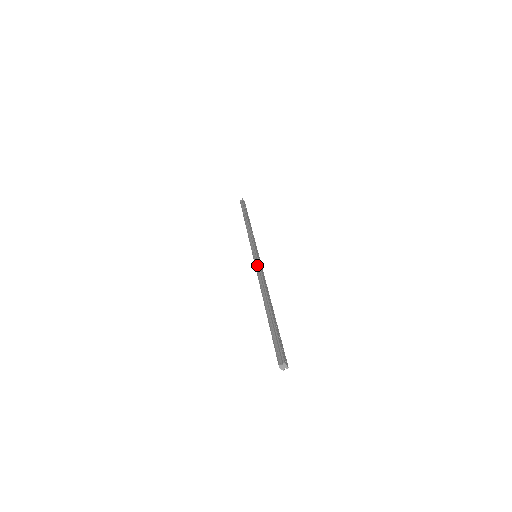
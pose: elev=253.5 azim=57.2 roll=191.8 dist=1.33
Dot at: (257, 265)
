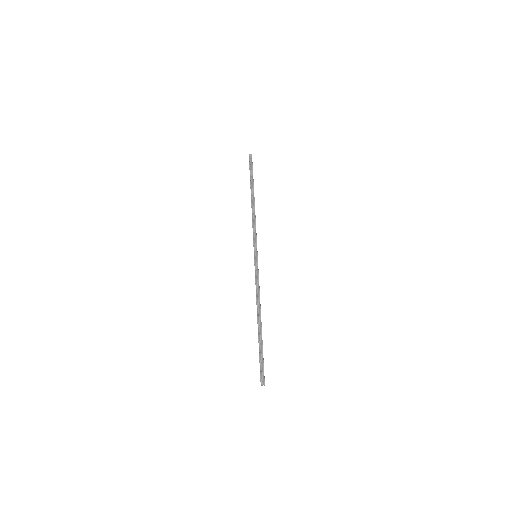
Dot at: (257, 271)
